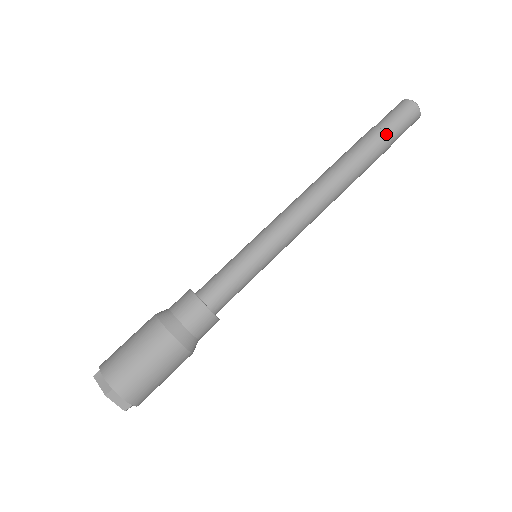
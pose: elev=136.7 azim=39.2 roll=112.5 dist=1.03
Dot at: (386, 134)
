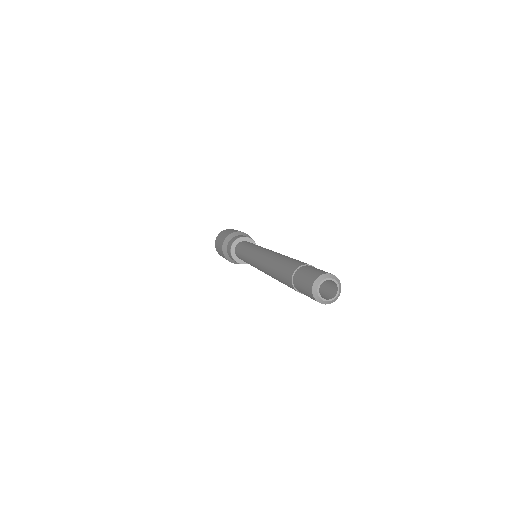
Dot at: (295, 290)
